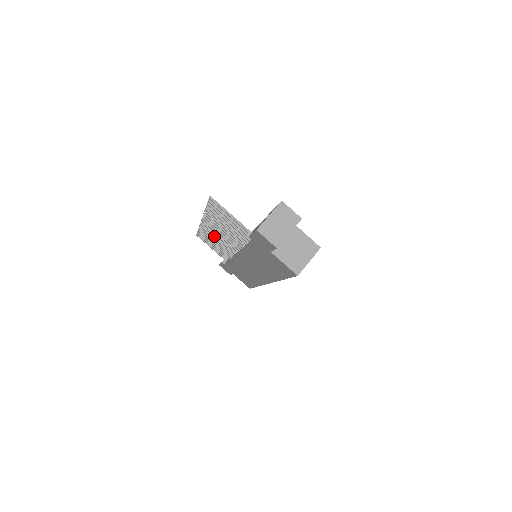
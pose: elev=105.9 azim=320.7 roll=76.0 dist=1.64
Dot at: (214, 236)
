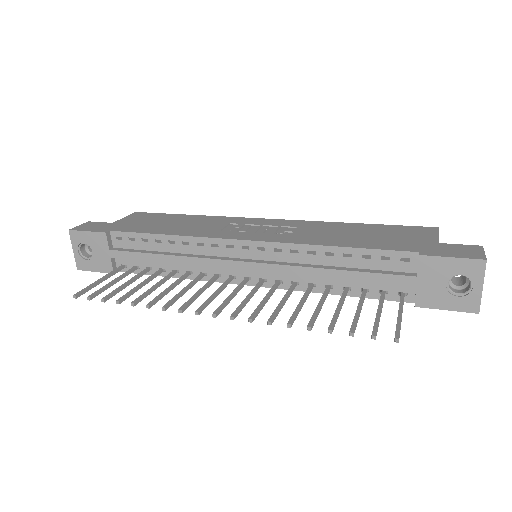
Dot at: occluded
